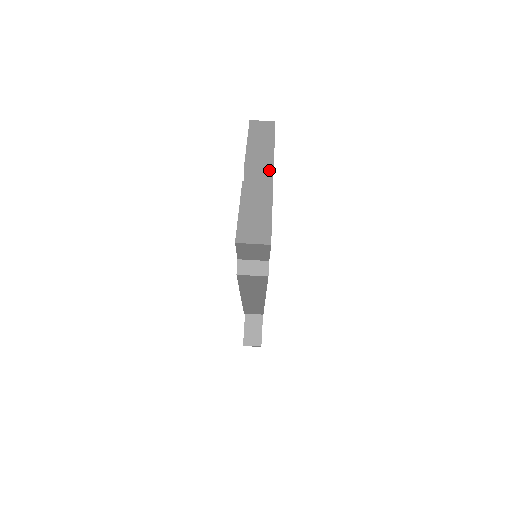
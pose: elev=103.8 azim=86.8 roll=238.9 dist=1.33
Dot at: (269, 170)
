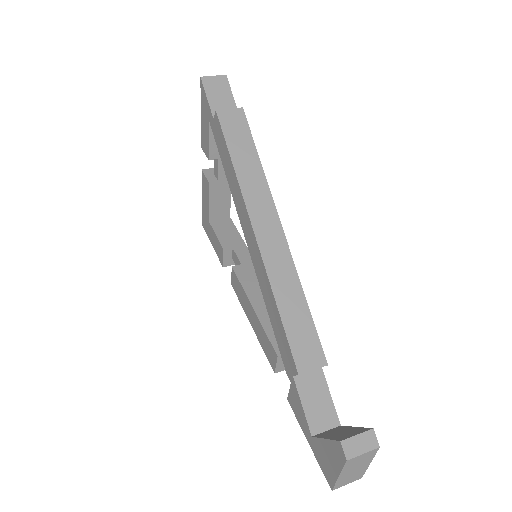
Dot at: occluded
